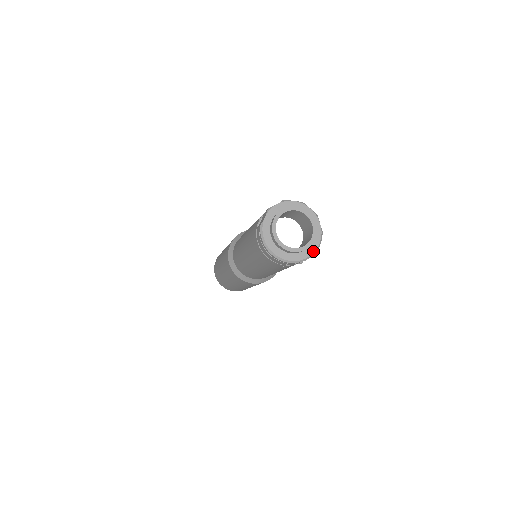
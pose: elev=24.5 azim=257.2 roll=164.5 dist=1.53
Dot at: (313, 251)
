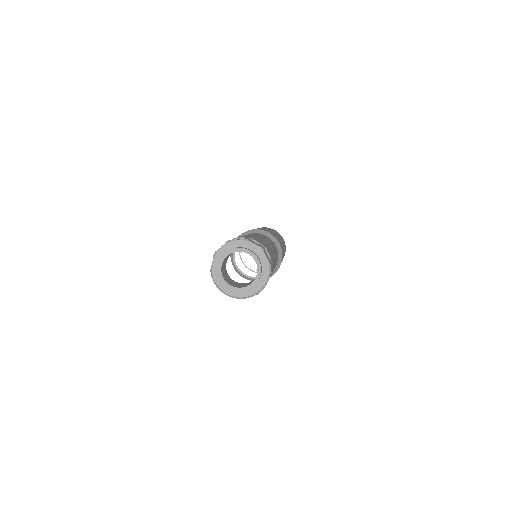
Dot at: (263, 284)
